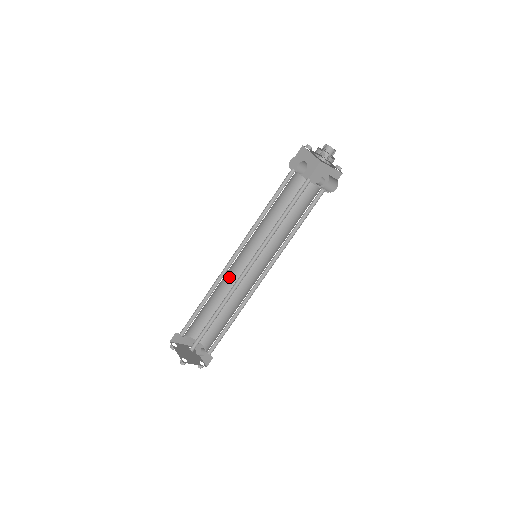
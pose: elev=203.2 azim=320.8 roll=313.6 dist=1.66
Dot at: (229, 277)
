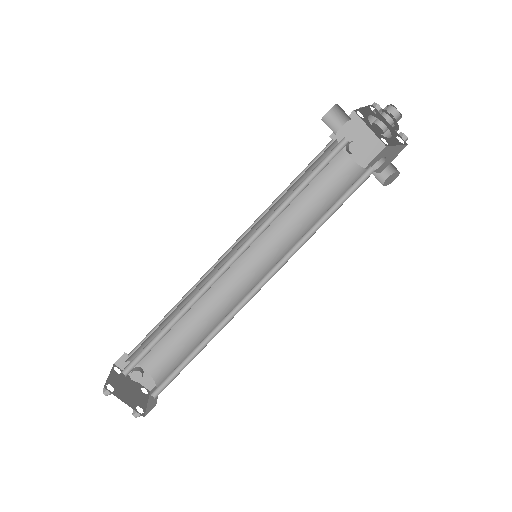
Dot at: (202, 280)
